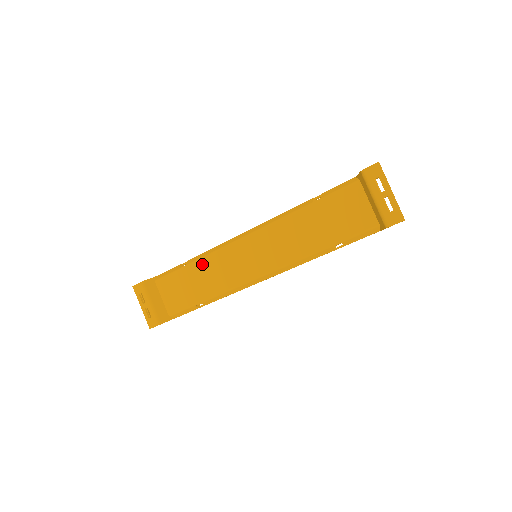
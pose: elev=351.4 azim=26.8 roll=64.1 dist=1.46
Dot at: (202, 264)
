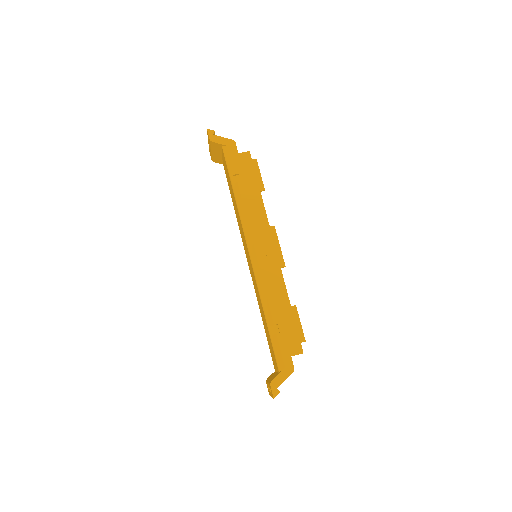
Dot at: (236, 205)
